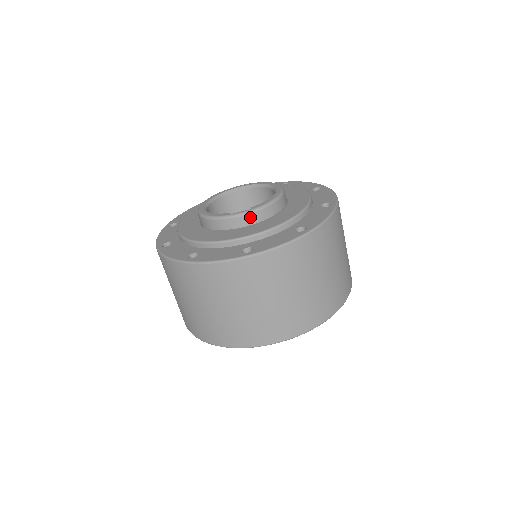
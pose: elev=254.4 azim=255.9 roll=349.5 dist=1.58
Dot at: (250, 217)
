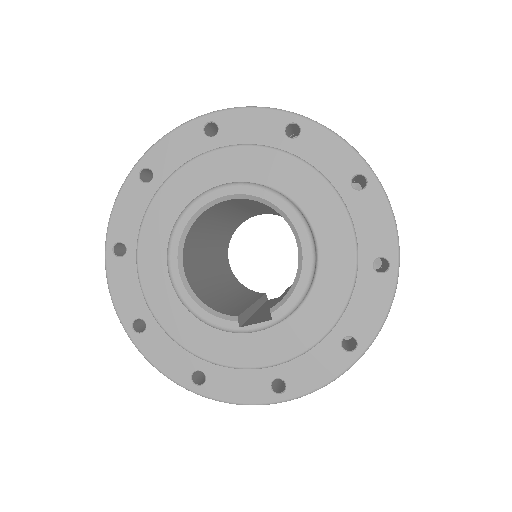
Dot at: (271, 326)
